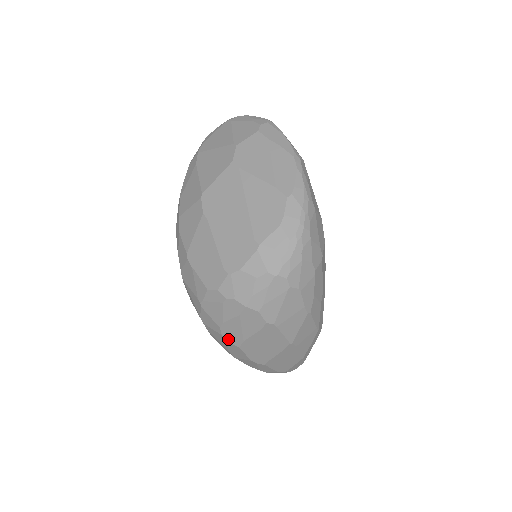
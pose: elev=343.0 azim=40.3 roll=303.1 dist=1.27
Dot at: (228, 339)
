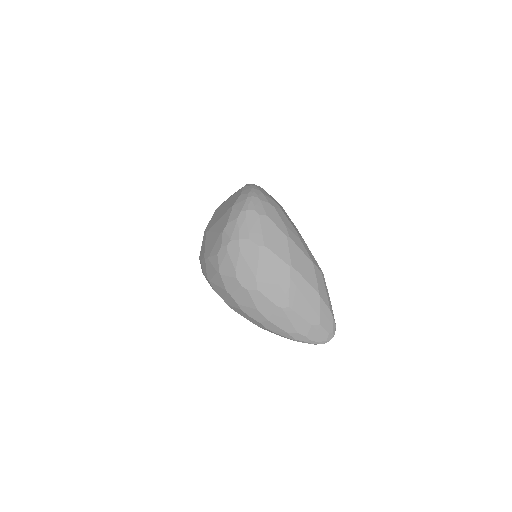
Dot at: (247, 286)
